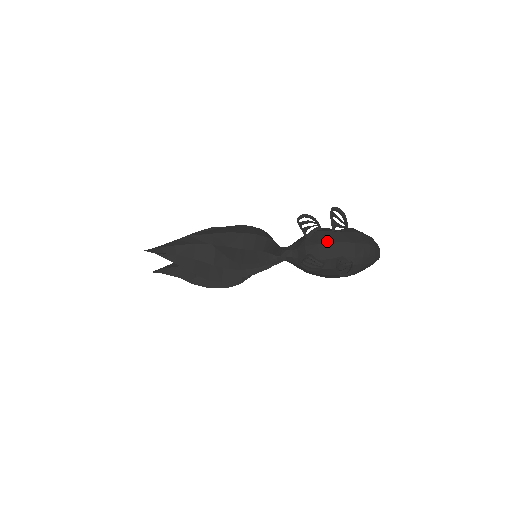
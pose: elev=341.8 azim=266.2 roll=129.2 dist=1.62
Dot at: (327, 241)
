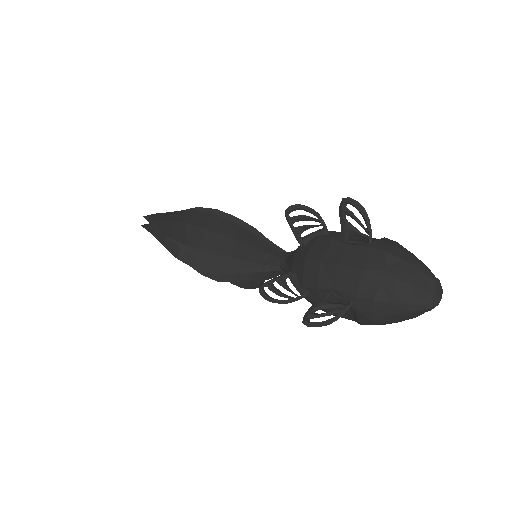
Dot at: (319, 256)
